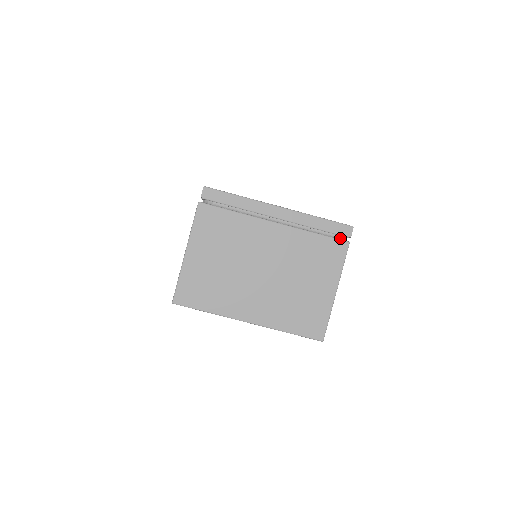
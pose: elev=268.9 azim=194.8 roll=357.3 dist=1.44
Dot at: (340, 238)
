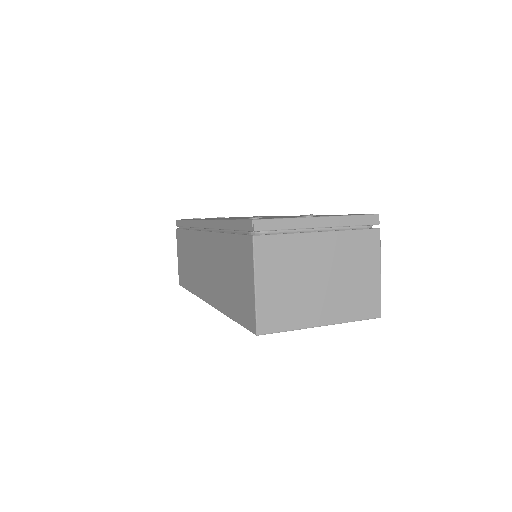
Dot at: (371, 227)
